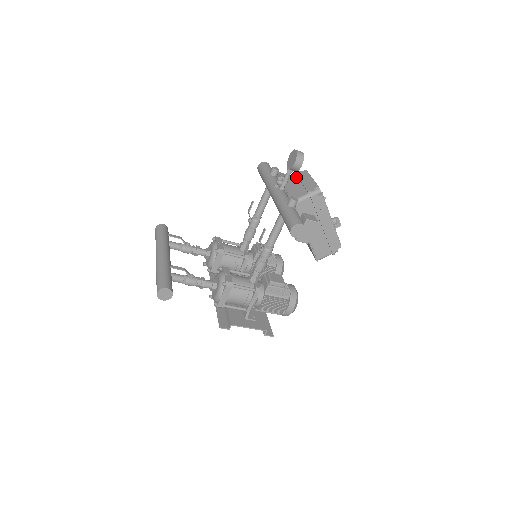
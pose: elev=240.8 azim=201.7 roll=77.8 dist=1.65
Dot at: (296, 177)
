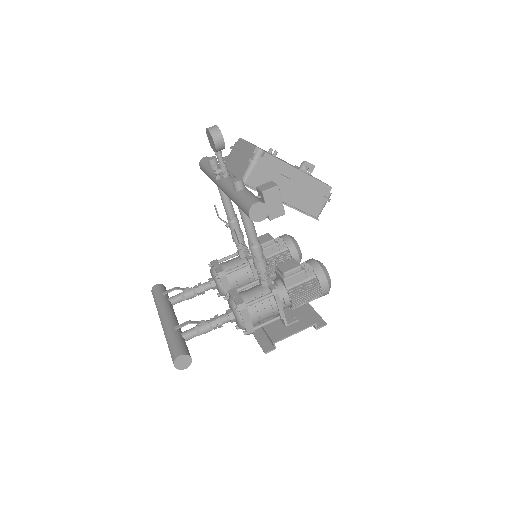
Dot at: (234, 153)
